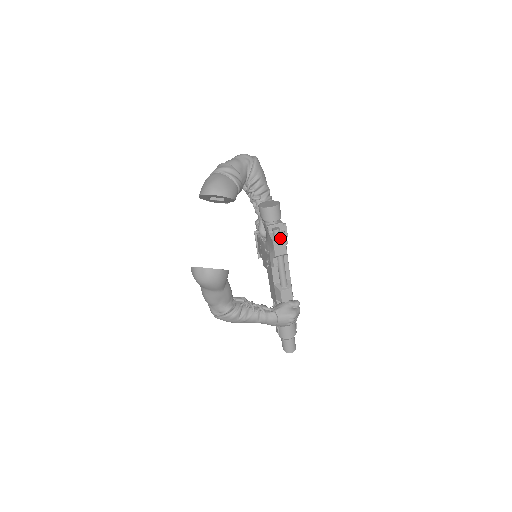
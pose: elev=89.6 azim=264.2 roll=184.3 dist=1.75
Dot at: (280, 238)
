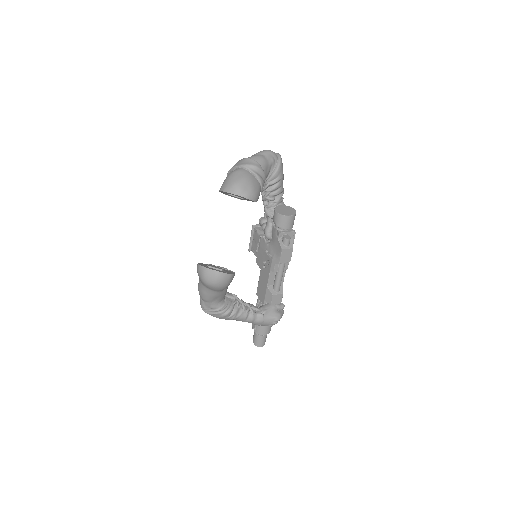
Dot at: (289, 247)
